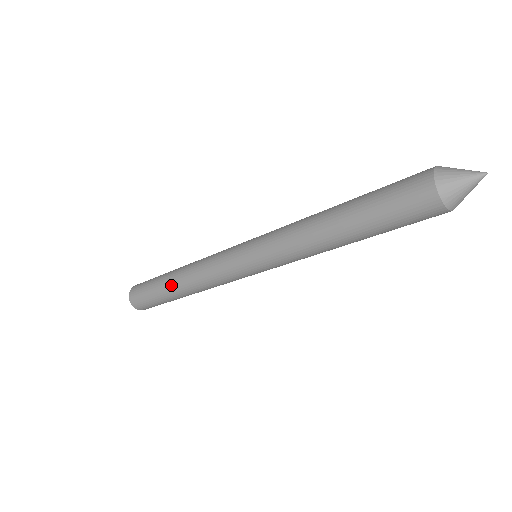
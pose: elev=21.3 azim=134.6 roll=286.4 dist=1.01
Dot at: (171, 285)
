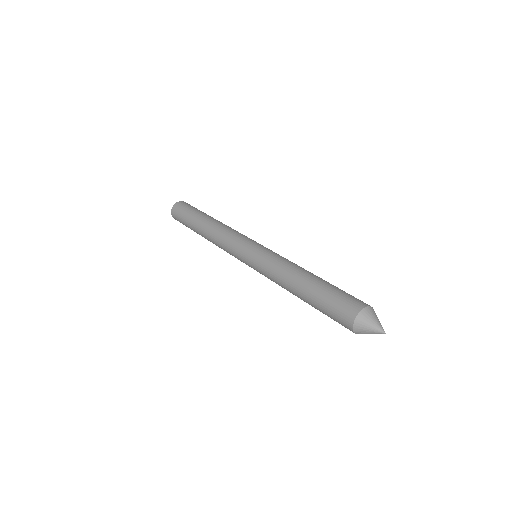
Dot at: occluded
